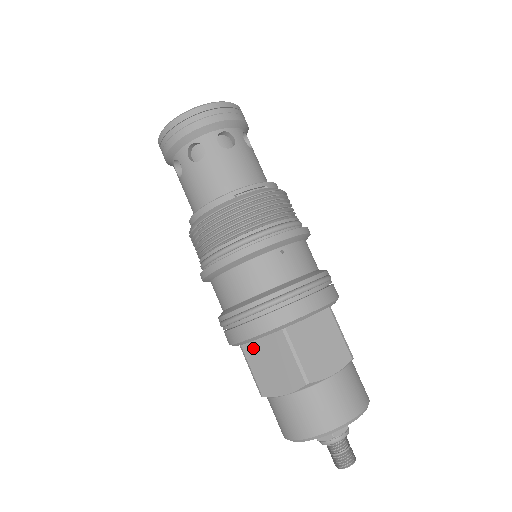
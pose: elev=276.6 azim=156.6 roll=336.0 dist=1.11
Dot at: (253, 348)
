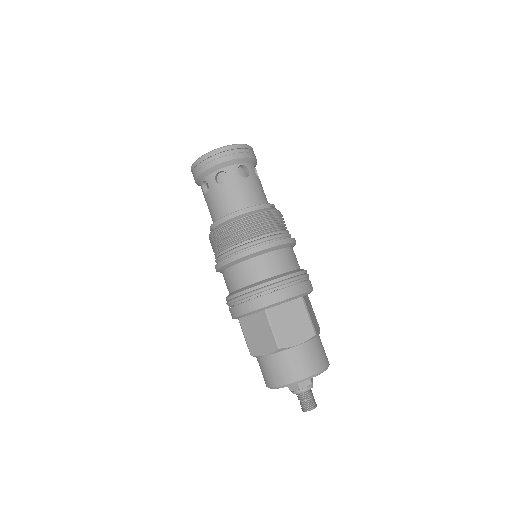
Dot at: (277, 311)
